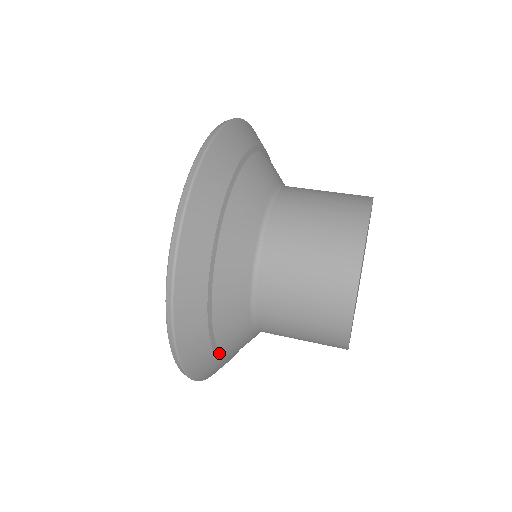
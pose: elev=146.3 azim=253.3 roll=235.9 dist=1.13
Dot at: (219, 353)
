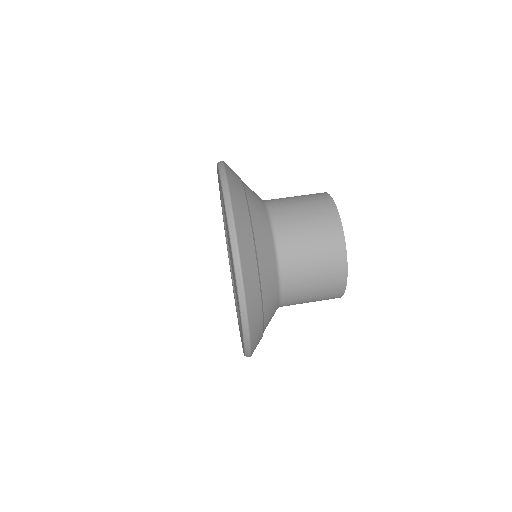
Dot at: occluded
